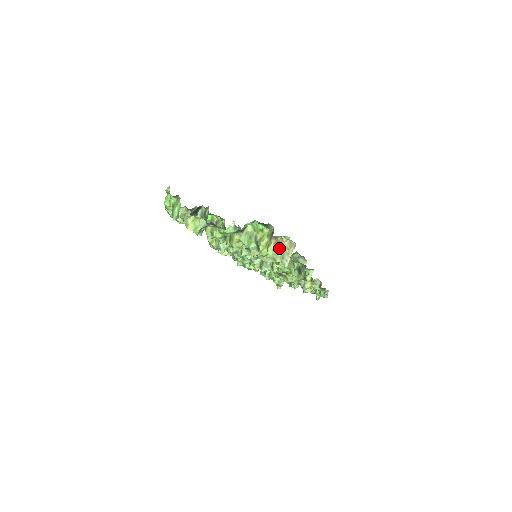
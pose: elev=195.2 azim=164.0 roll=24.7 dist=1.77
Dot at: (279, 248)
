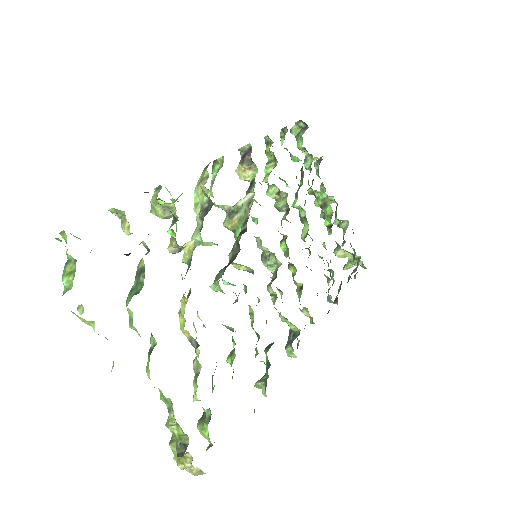
Dot at: (179, 467)
